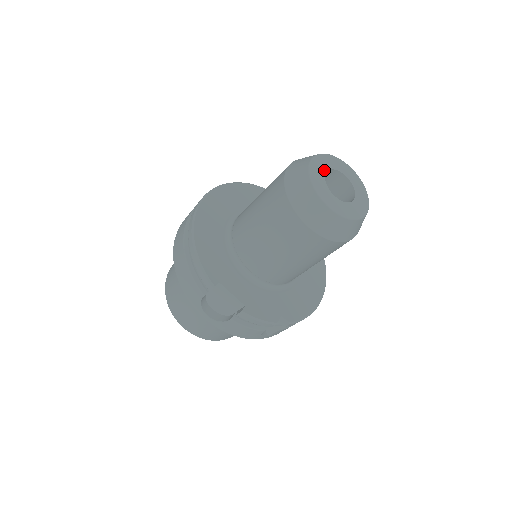
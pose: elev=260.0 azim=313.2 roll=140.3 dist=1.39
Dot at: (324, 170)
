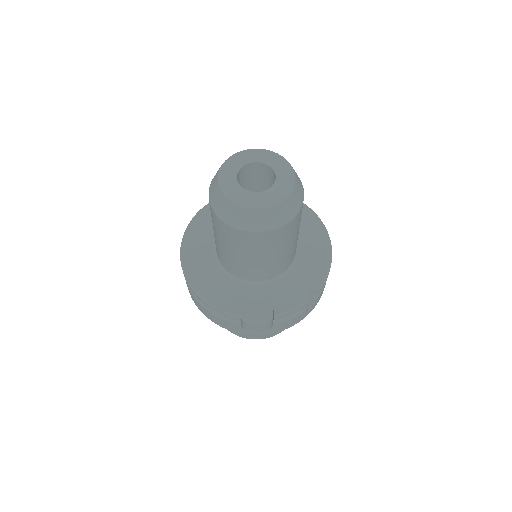
Dot at: (234, 177)
